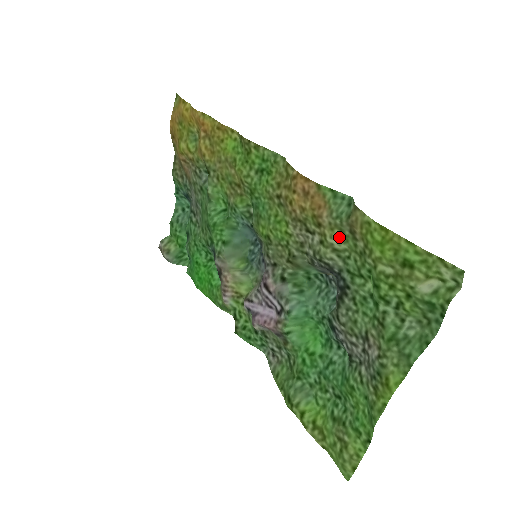
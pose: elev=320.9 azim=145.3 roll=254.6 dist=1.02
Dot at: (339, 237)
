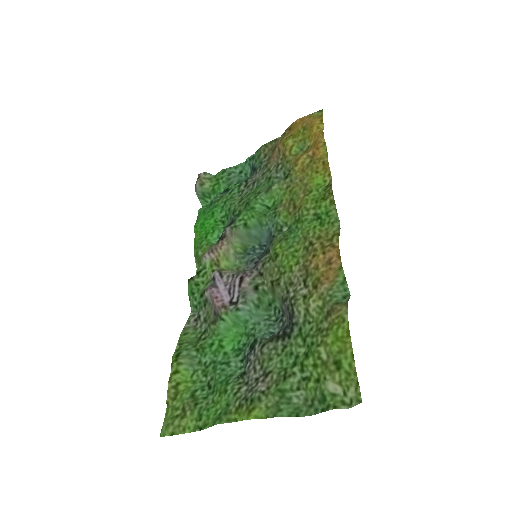
Dot at: (318, 306)
